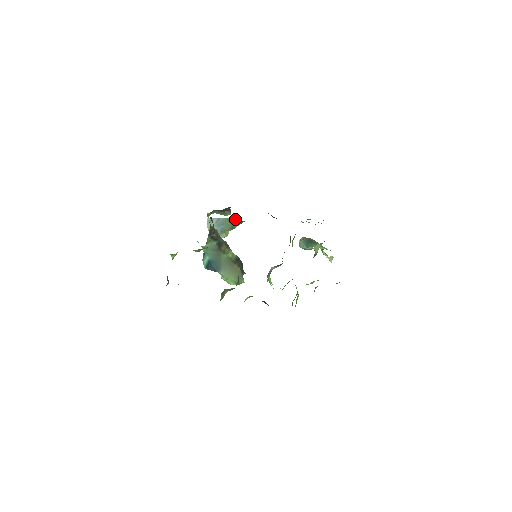
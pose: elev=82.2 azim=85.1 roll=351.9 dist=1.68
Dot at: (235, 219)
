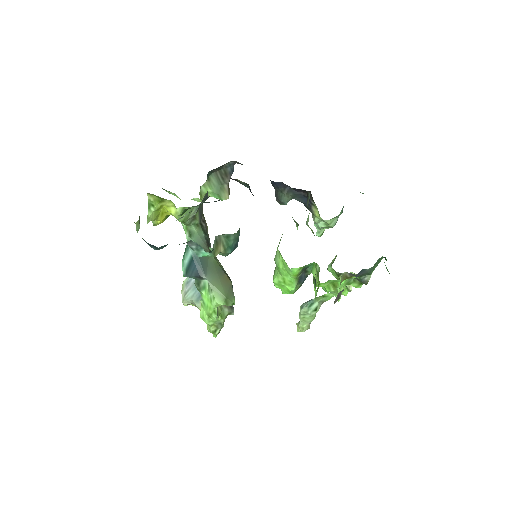
Dot at: occluded
